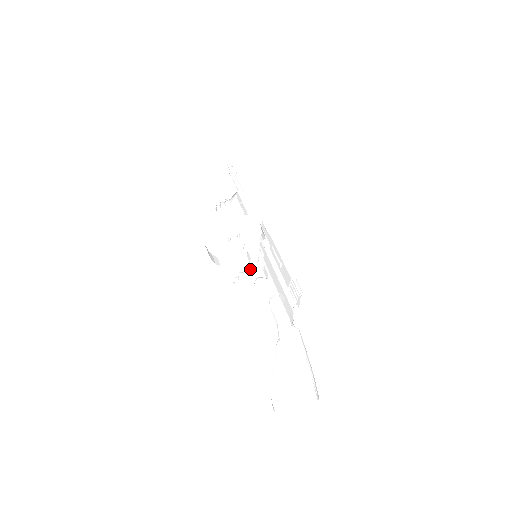
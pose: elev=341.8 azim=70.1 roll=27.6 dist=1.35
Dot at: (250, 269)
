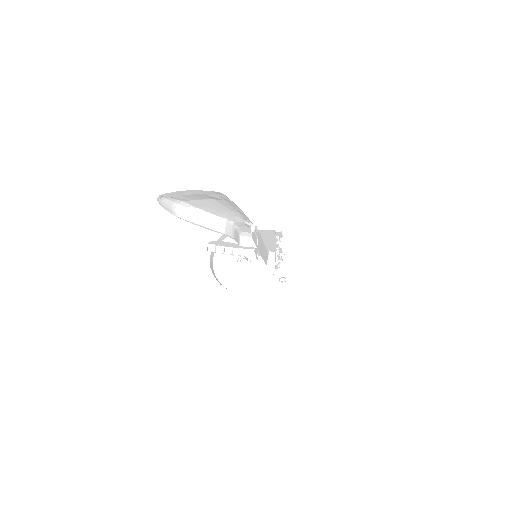
Dot at: (242, 255)
